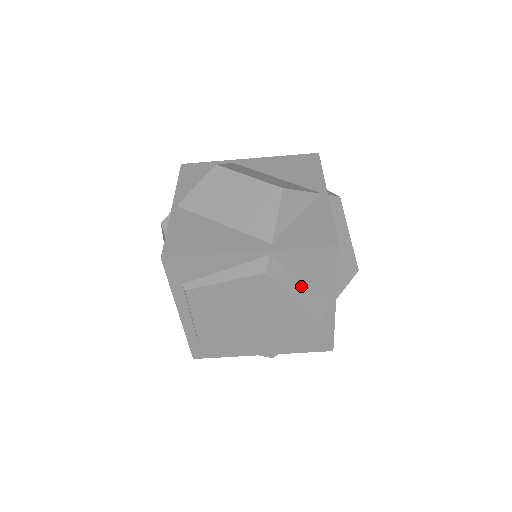
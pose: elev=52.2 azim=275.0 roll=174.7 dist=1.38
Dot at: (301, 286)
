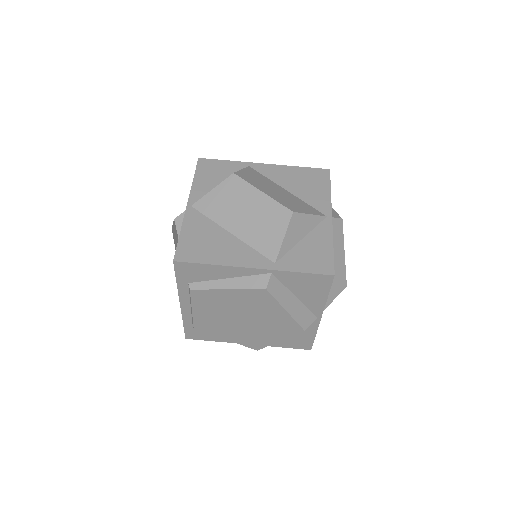
Dot at: (294, 300)
